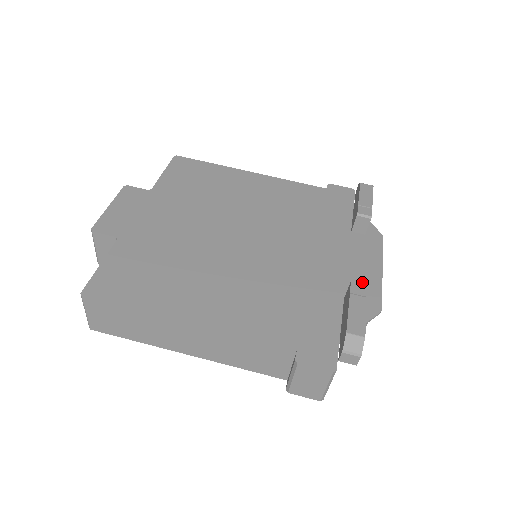
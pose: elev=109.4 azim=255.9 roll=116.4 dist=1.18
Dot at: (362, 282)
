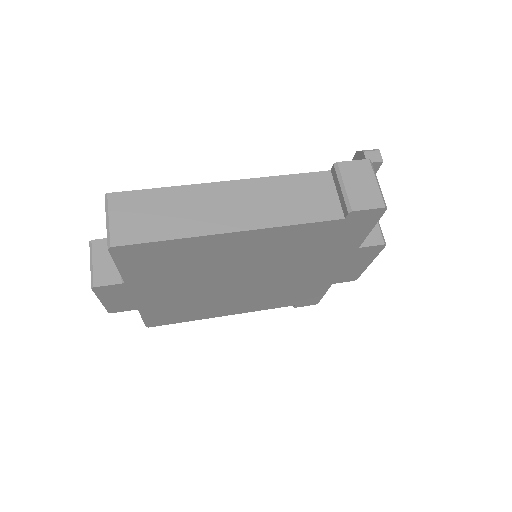
Dot at: occluded
